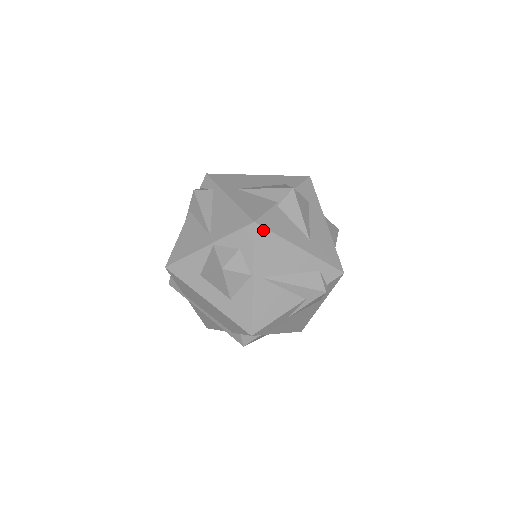
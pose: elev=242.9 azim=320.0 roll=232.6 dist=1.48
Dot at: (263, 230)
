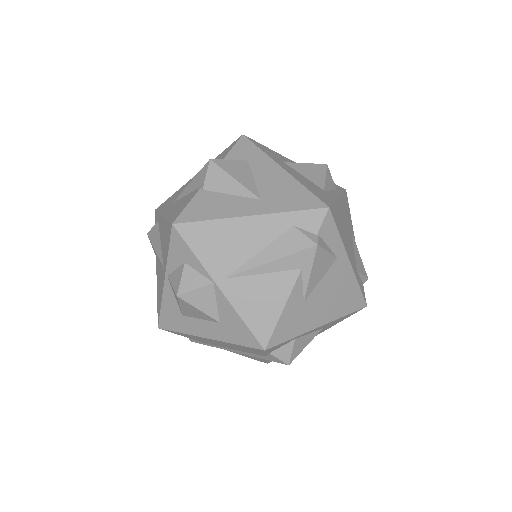
Dot at: (189, 226)
